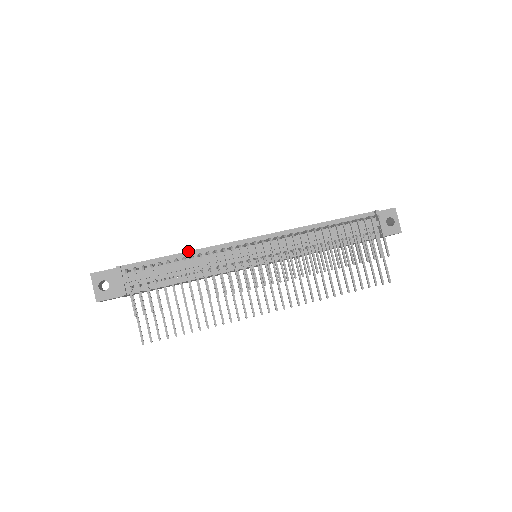
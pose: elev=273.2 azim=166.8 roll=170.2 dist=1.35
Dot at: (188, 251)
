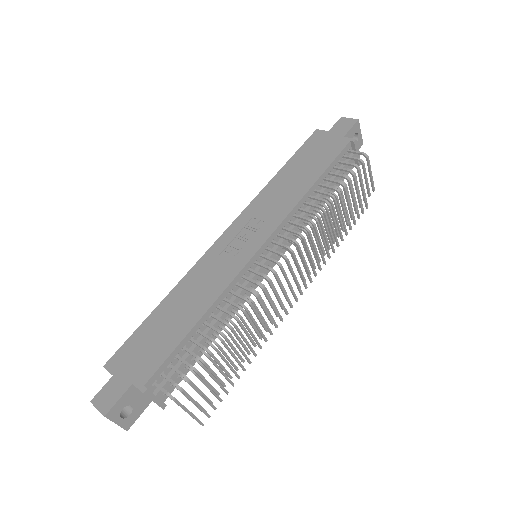
Dot at: (206, 312)
